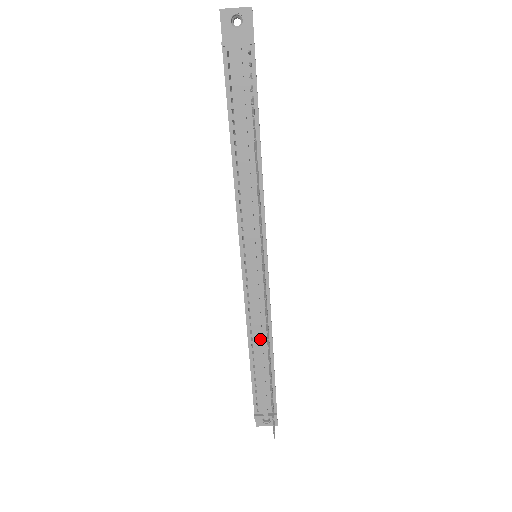
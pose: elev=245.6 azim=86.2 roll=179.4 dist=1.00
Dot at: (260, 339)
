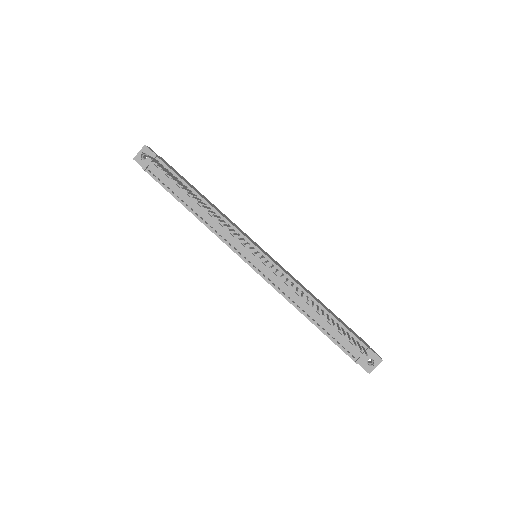
Dot at: (302, 301)
